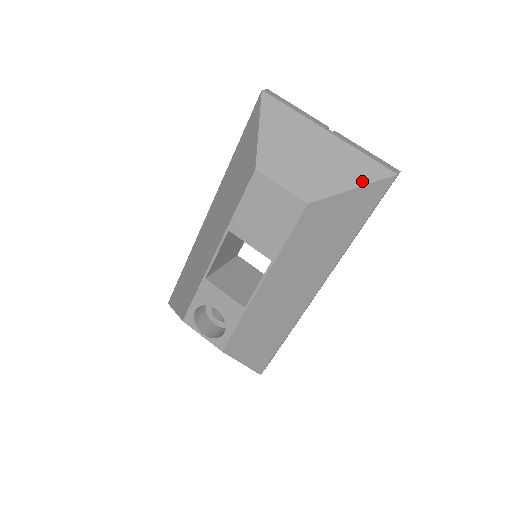
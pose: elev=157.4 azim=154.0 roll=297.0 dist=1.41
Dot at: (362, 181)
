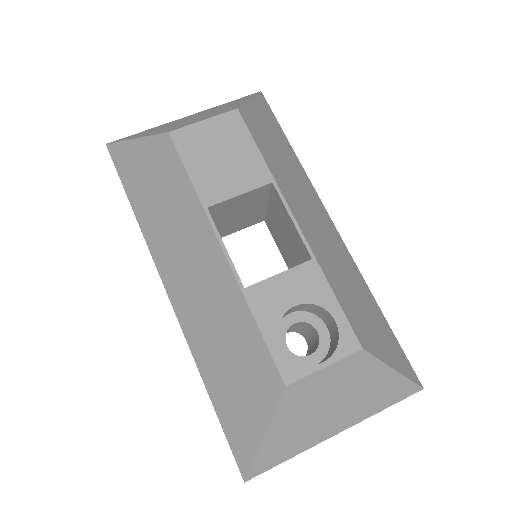
Dot at: (248, 98)
